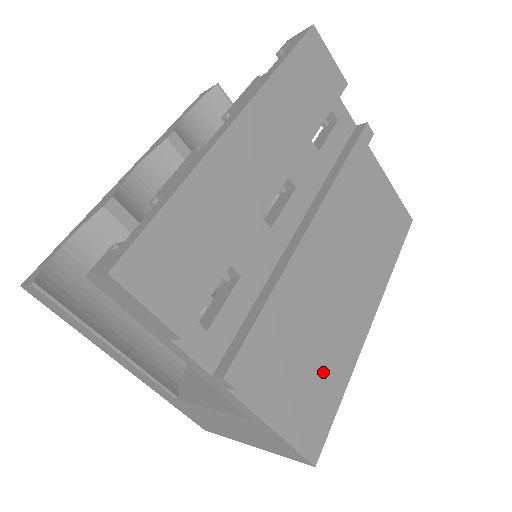
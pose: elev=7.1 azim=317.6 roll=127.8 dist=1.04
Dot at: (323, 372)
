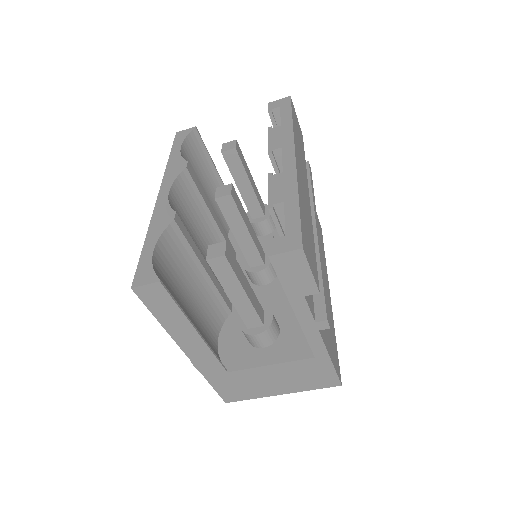
Dot at: (330, 324)
